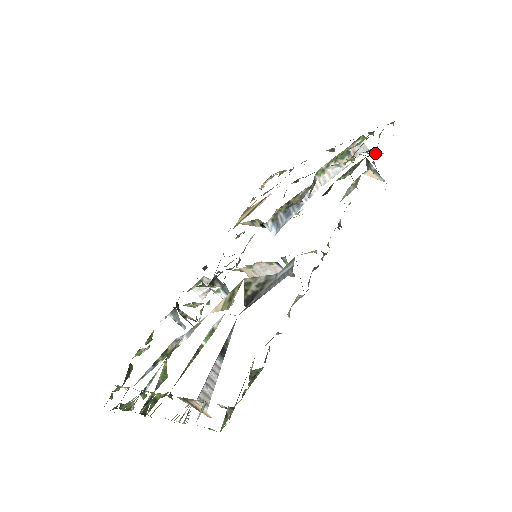
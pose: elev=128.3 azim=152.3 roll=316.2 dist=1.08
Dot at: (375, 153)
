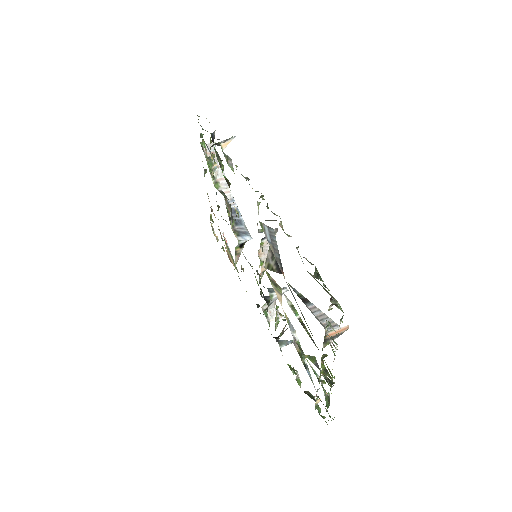
Dot at: (212, 137)
